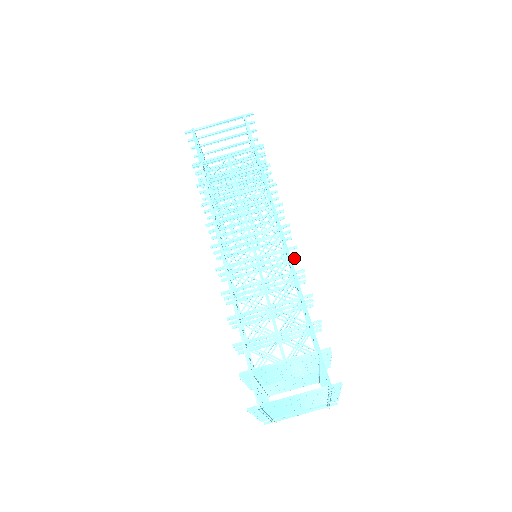
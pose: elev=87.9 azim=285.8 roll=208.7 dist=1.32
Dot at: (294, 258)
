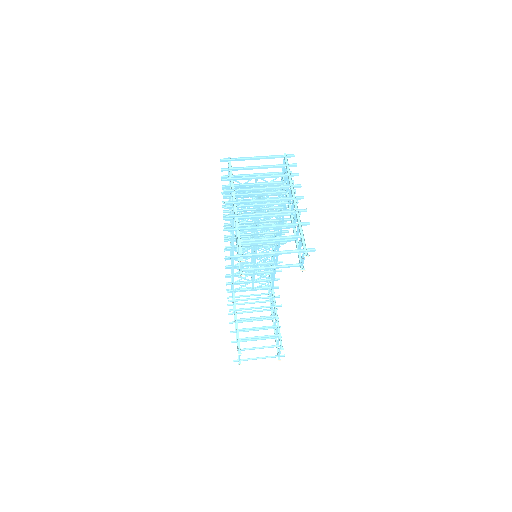
Dot at: (283, 242)
